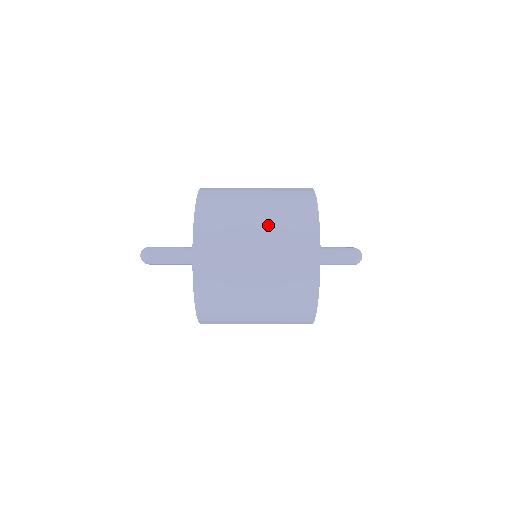
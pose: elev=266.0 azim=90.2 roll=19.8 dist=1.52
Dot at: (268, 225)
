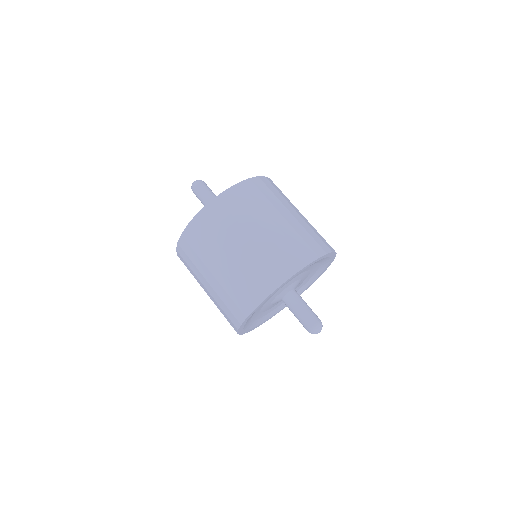
Dot at: (301, 220)
